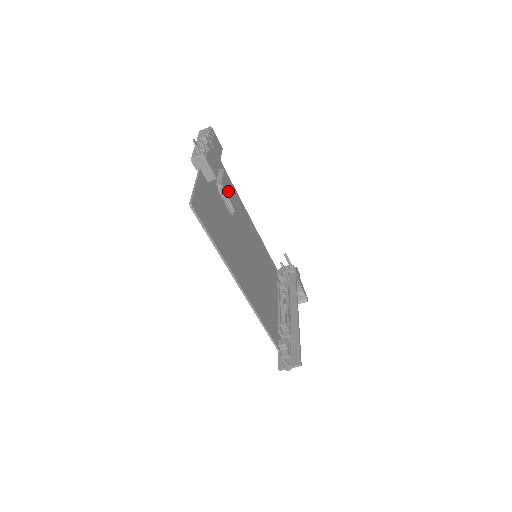
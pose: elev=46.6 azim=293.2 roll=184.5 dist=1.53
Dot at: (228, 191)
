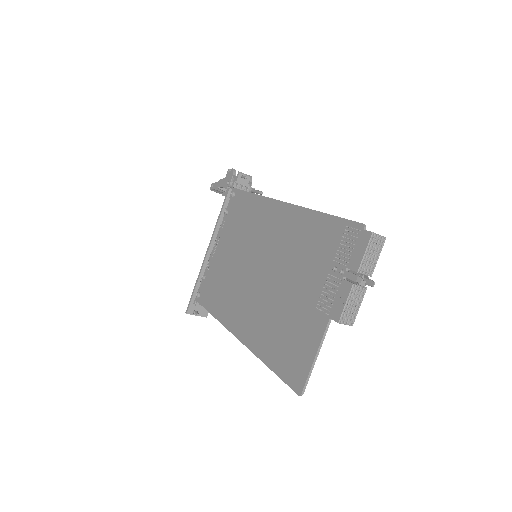
Dot at: occluded
